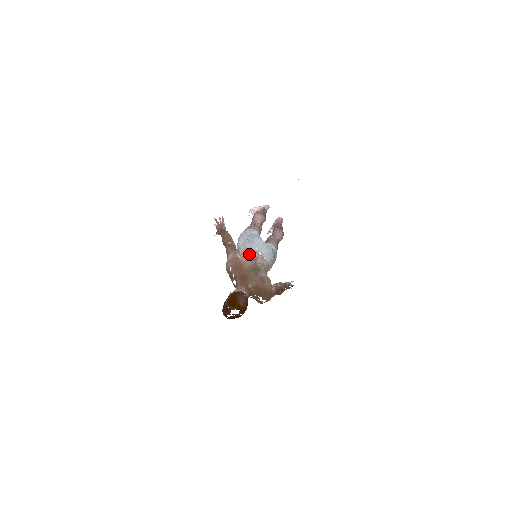
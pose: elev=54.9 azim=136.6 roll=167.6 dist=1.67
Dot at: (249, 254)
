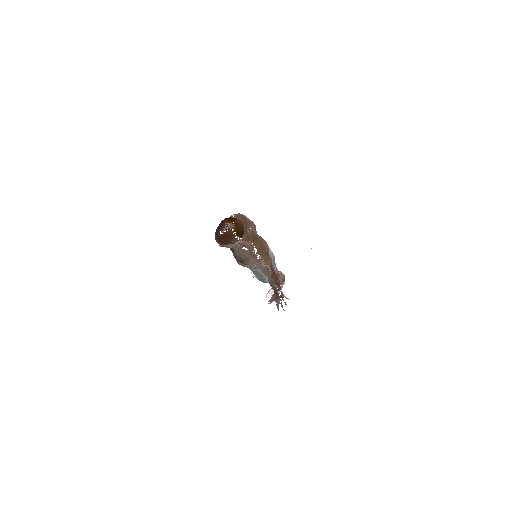
Dot at: occluded
